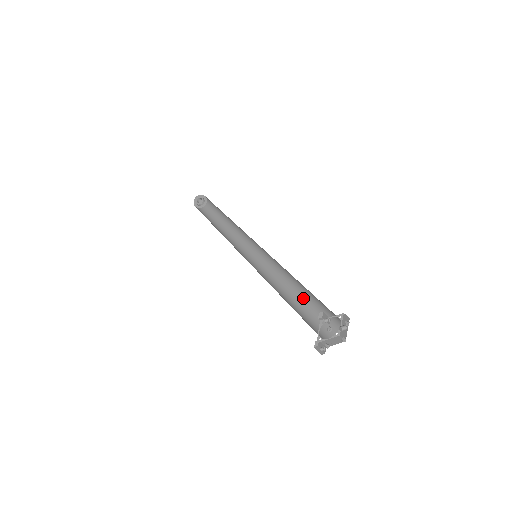
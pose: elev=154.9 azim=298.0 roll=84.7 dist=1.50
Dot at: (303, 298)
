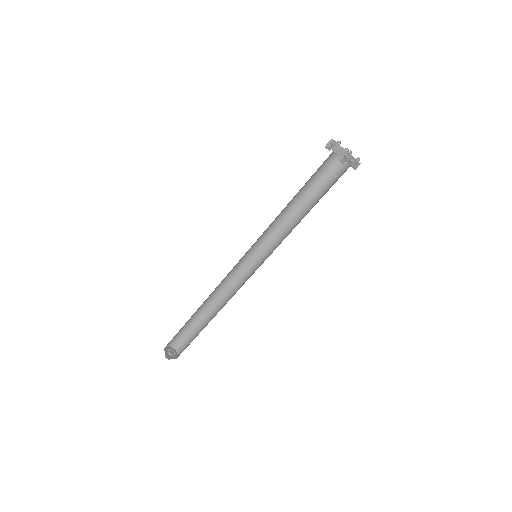
Dot at: occluded
